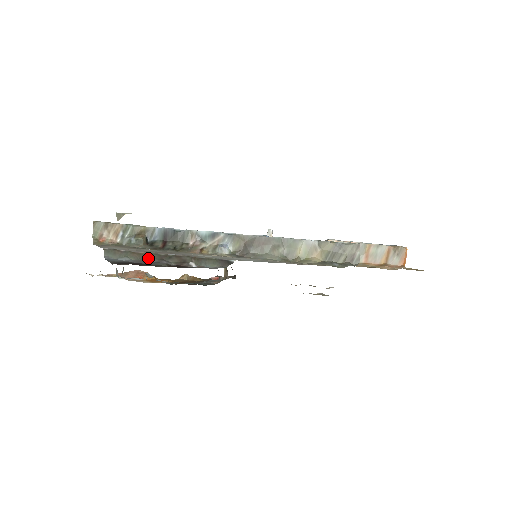
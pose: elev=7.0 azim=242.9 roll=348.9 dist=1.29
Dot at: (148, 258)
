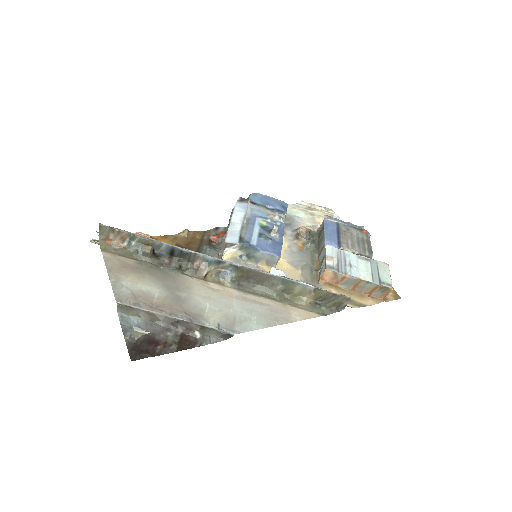
Dot at: (158, 320)
